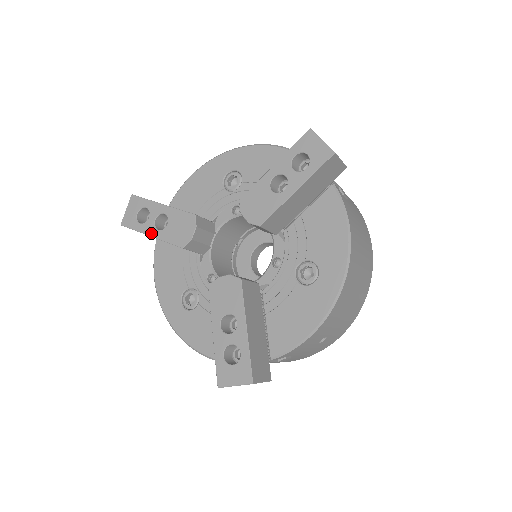
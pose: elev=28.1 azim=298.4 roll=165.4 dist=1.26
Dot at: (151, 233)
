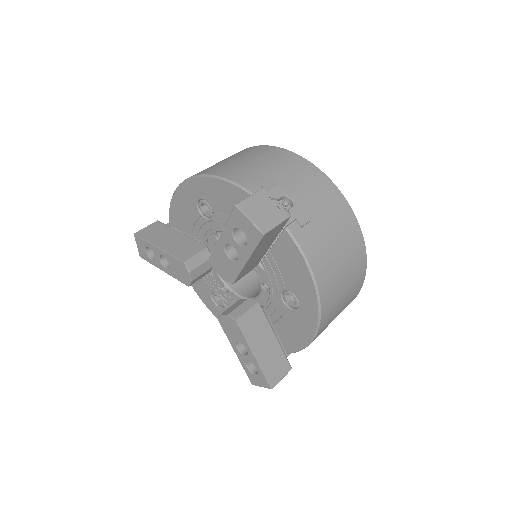
Dot at: (162, 269)
